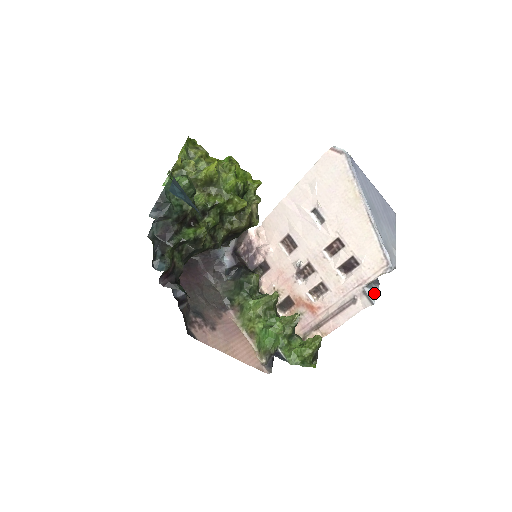
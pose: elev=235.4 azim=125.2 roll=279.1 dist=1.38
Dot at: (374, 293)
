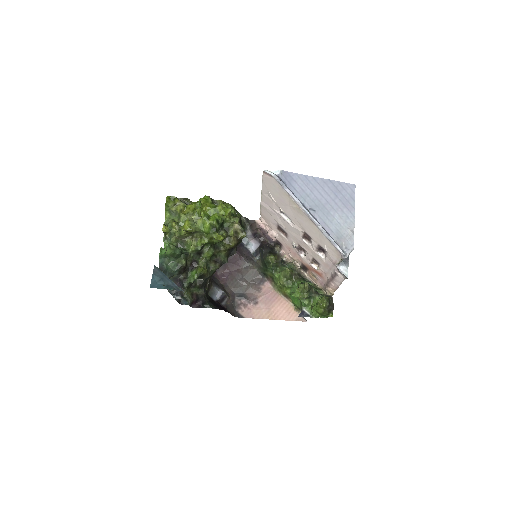
Dot at: (347, 268)
